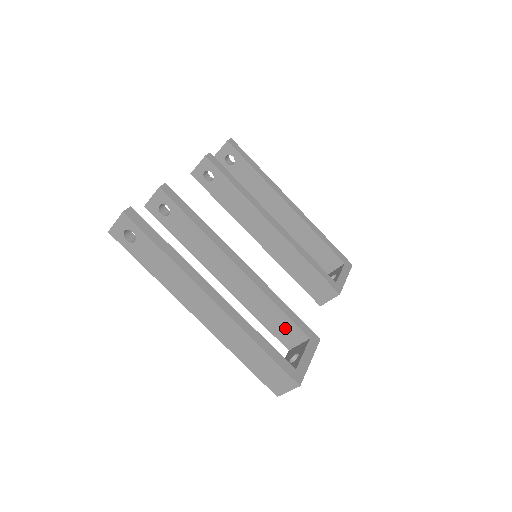
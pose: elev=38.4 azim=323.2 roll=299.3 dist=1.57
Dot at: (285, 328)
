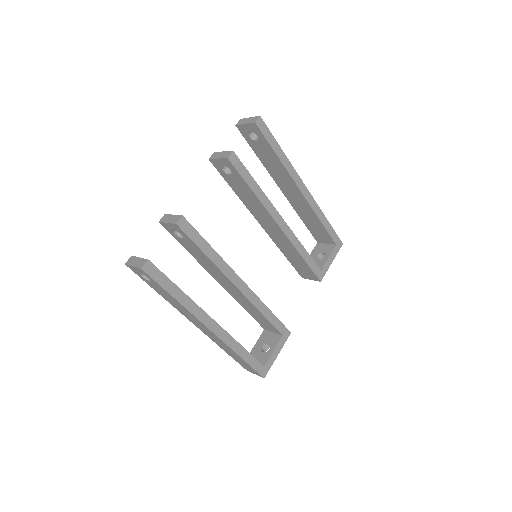
Dot at: (265, 323)
